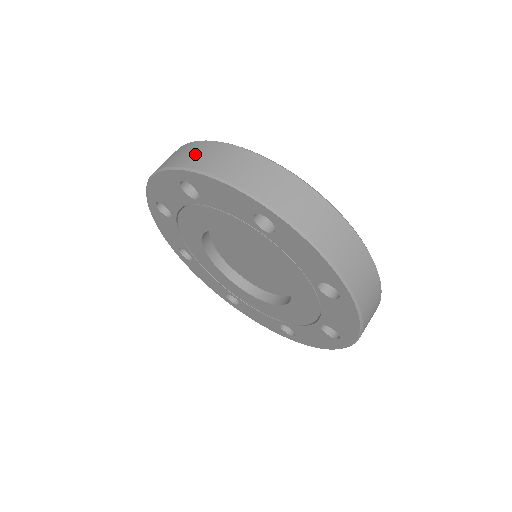
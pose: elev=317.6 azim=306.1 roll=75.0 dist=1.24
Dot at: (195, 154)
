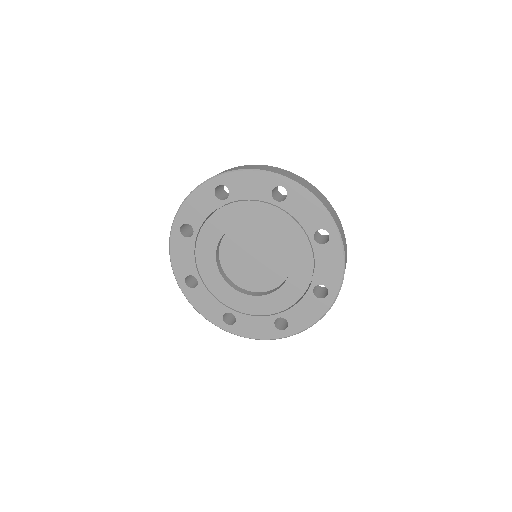
Dot at: occluded
